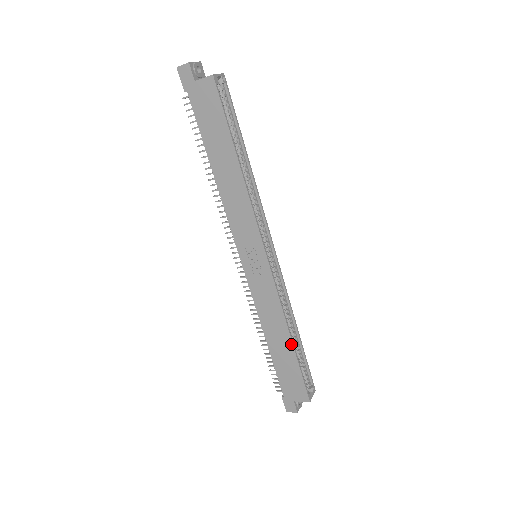
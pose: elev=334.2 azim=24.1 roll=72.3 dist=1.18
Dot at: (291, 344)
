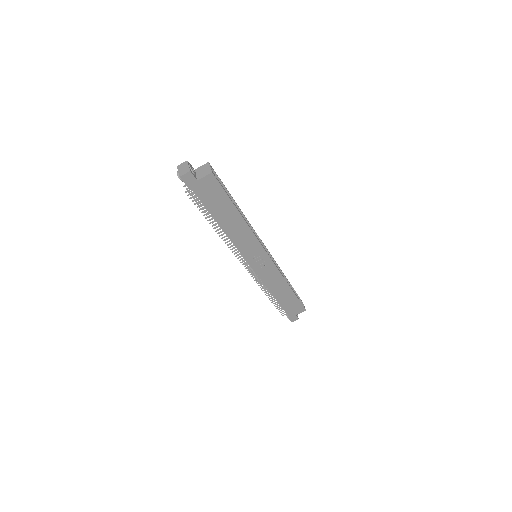
Dot at: (291, 290)
